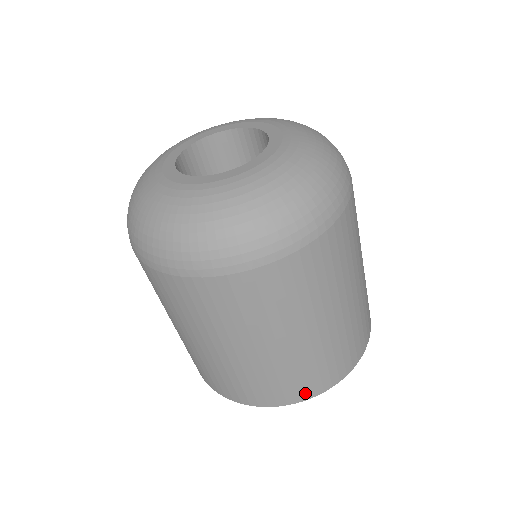
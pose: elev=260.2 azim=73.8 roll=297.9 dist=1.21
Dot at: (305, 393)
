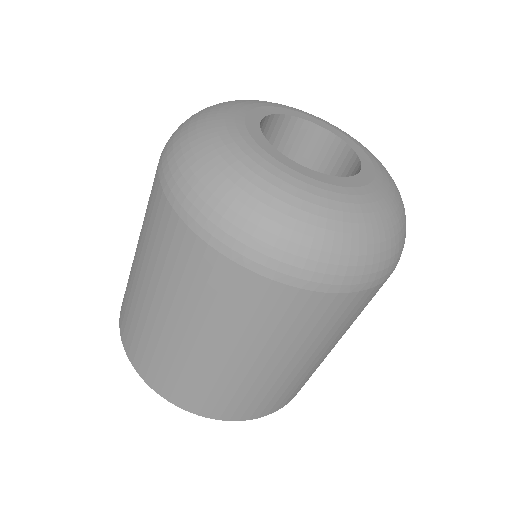
Dot at: (233, 415)
